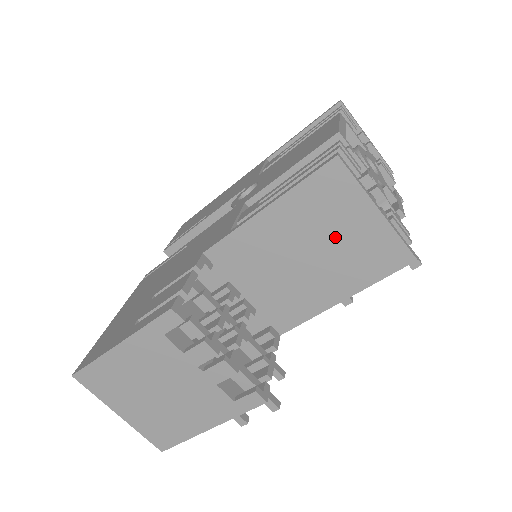
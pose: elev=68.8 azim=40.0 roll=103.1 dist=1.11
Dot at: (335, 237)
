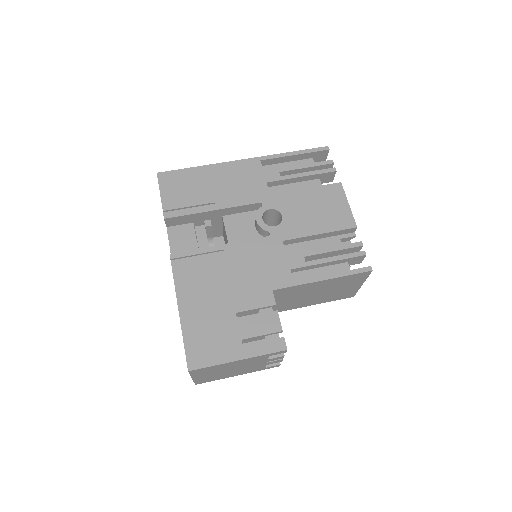
Dot at: (337, 290)
